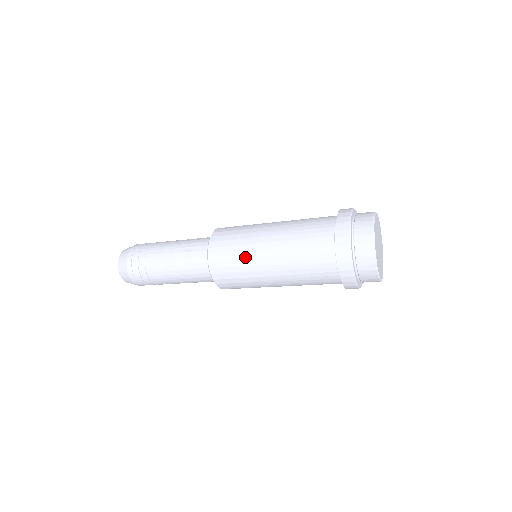
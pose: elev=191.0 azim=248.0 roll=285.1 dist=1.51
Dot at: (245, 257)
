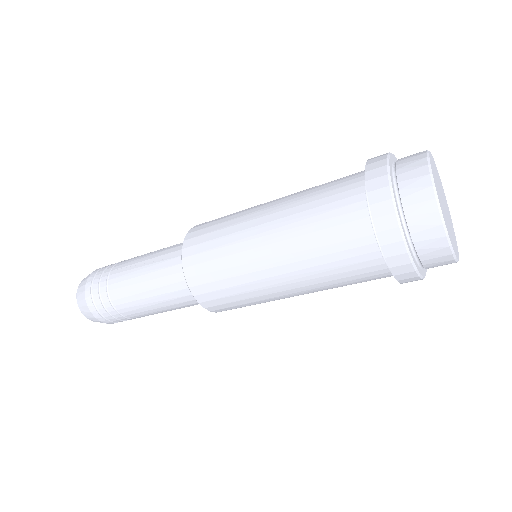
Dot at: (233, 252)
